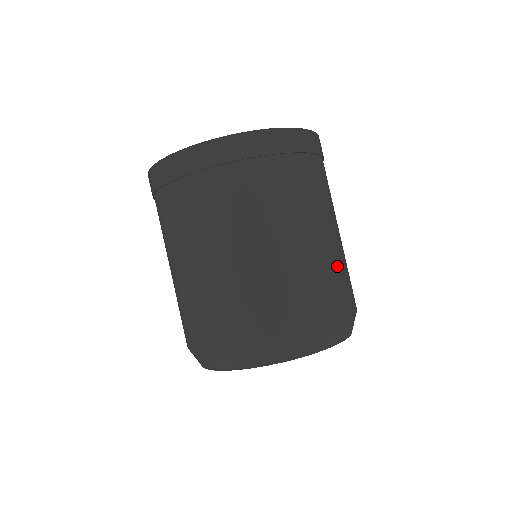
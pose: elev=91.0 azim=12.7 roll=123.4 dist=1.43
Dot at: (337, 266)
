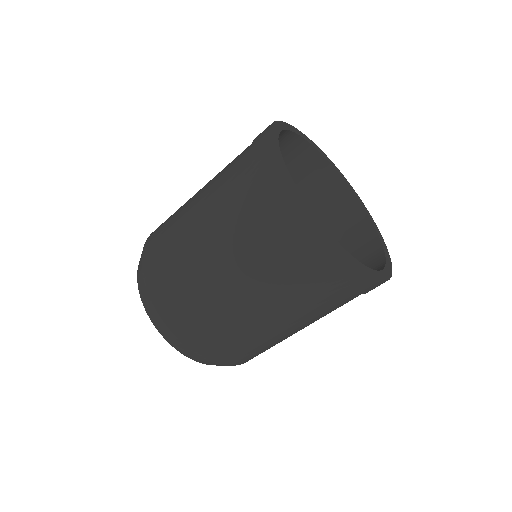
Dot at: occluded
